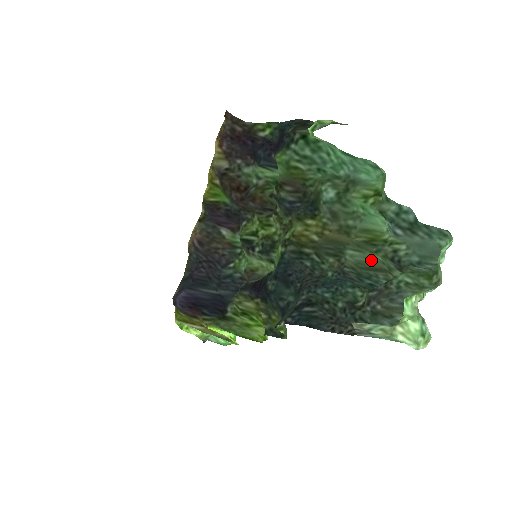
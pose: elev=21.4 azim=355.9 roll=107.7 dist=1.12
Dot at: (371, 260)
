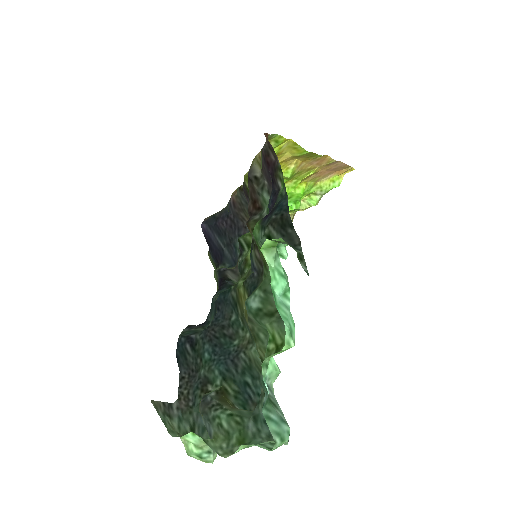
Dot at: occluded
